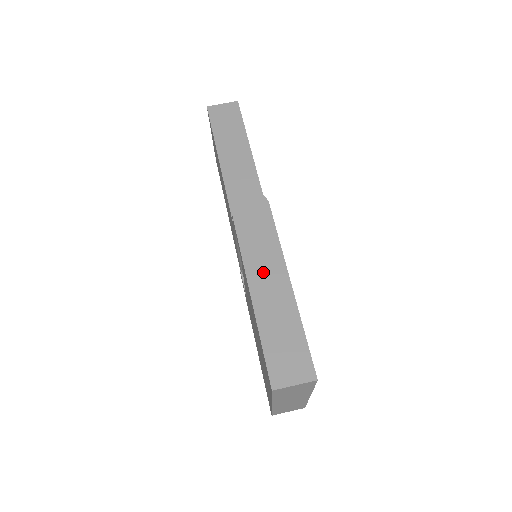
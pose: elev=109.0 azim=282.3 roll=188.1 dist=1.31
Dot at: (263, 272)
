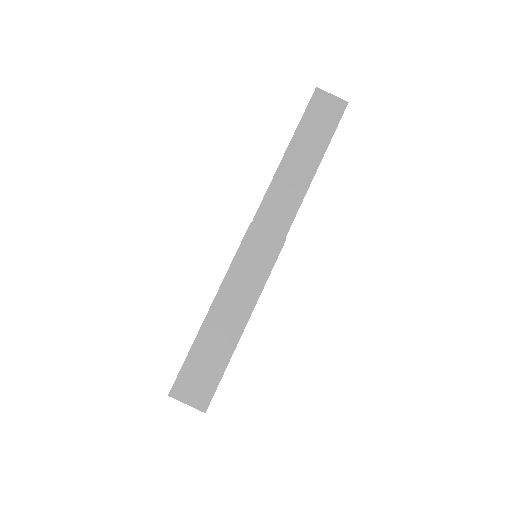
Dot at: (232, 300)
